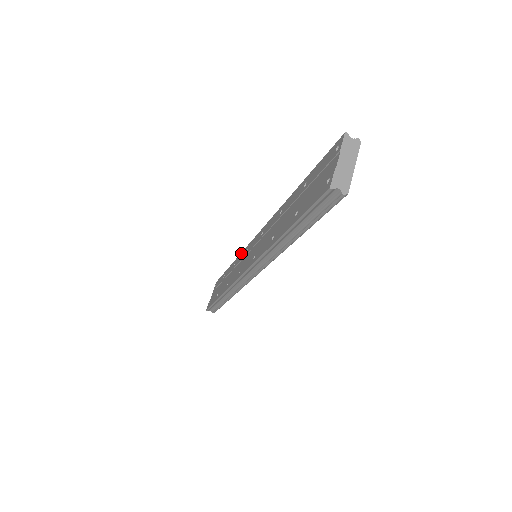
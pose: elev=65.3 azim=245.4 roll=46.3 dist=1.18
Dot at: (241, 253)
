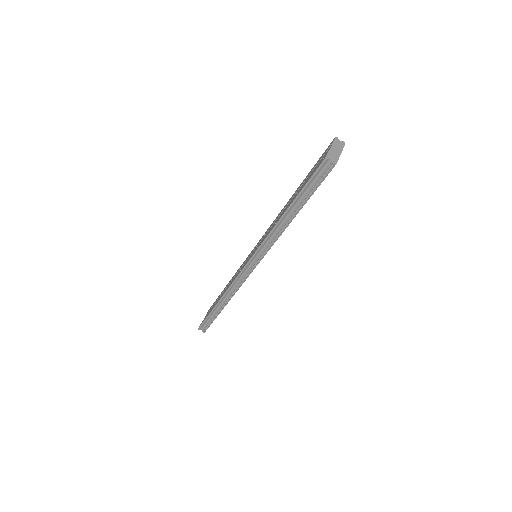
Dot at: (241, 265)
